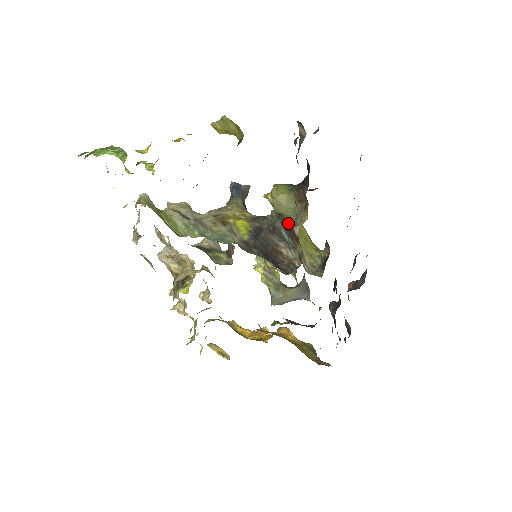
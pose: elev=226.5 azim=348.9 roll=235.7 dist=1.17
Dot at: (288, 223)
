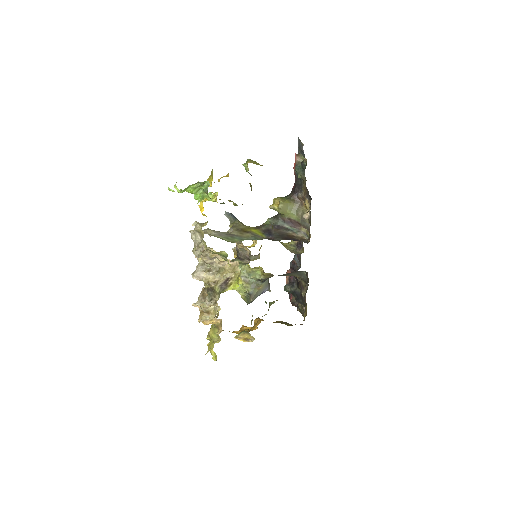
Dot at: (289, 219)
